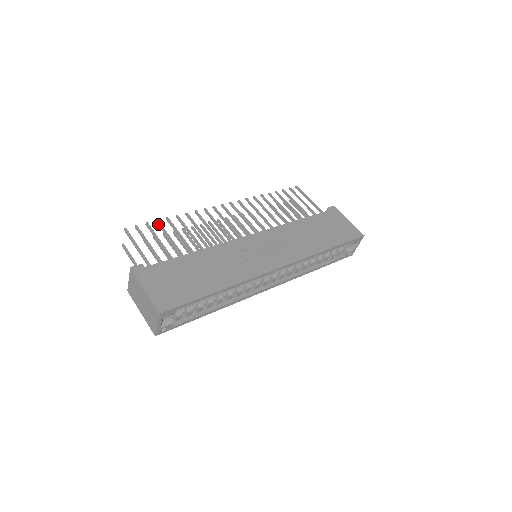
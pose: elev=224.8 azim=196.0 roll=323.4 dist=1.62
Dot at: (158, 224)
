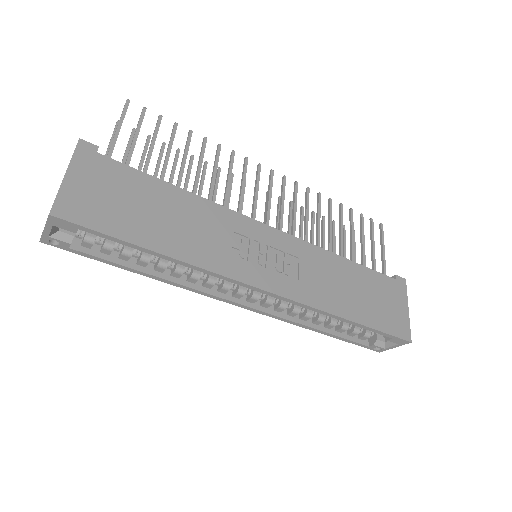
Dot at: (173, 128)
